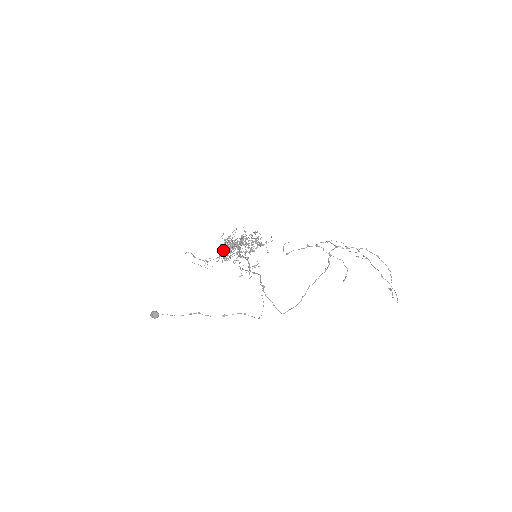
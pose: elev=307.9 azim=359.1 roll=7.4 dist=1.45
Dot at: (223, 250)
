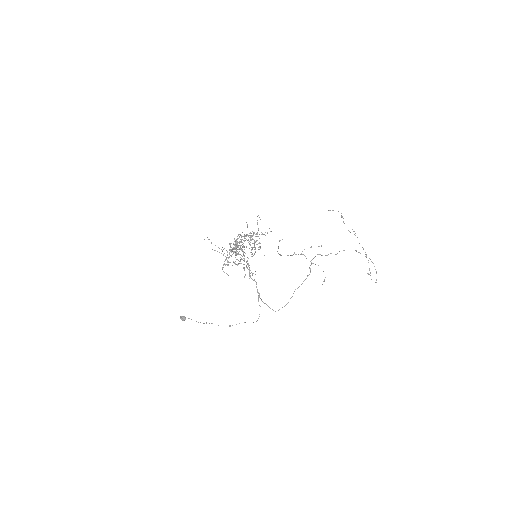
Dot at: occluded
